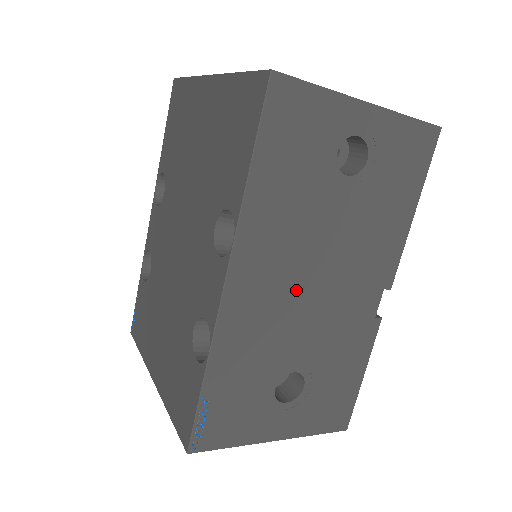
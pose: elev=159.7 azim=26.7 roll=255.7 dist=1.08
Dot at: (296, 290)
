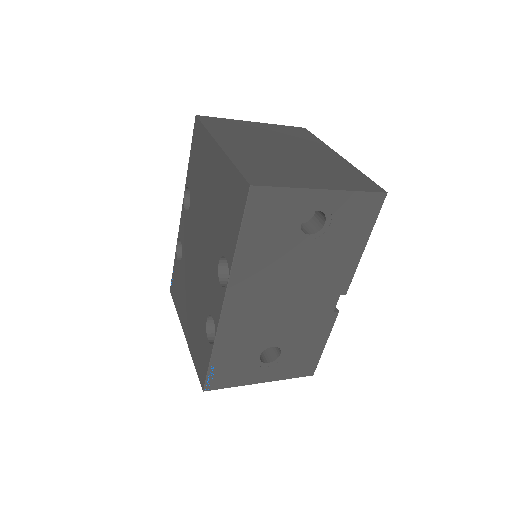
Dot at: (273, 303)
